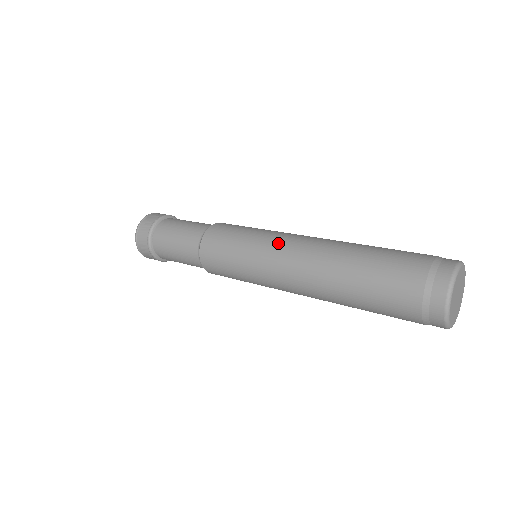
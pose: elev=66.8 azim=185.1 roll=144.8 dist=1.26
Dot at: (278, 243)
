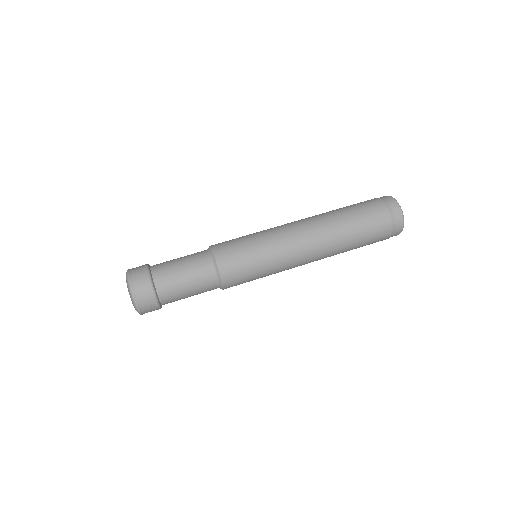
Dot at: (289, 244)
